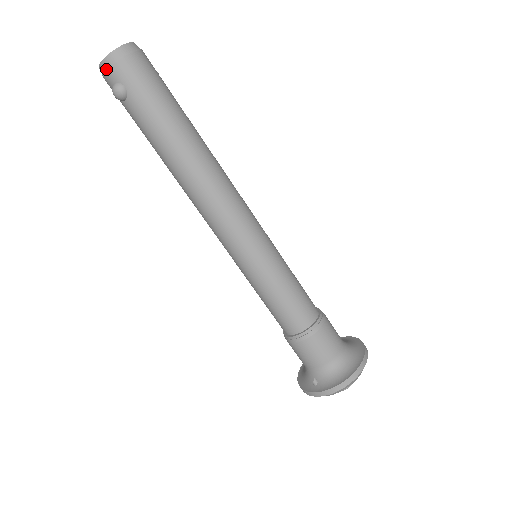
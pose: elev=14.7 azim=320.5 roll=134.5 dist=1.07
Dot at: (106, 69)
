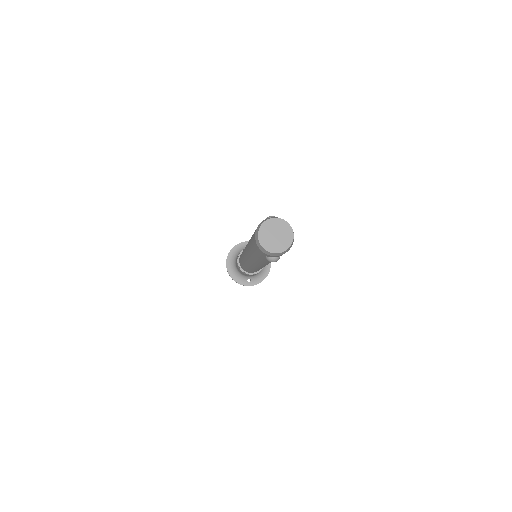
Dot at: occluded
